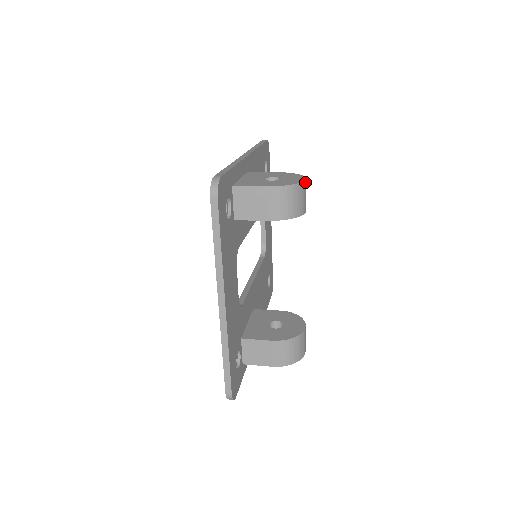
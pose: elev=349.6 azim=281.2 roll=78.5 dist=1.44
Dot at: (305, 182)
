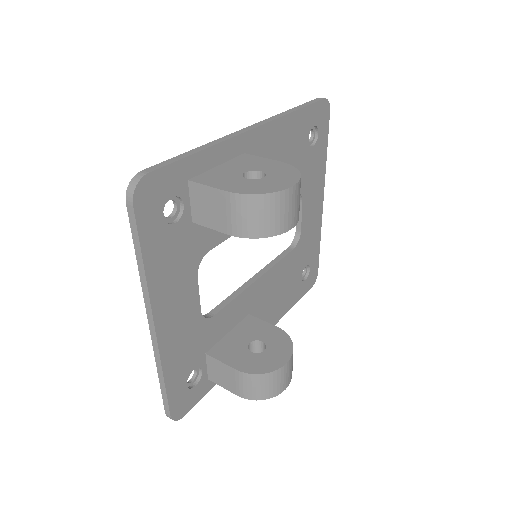
Dot at: (291, 190)
